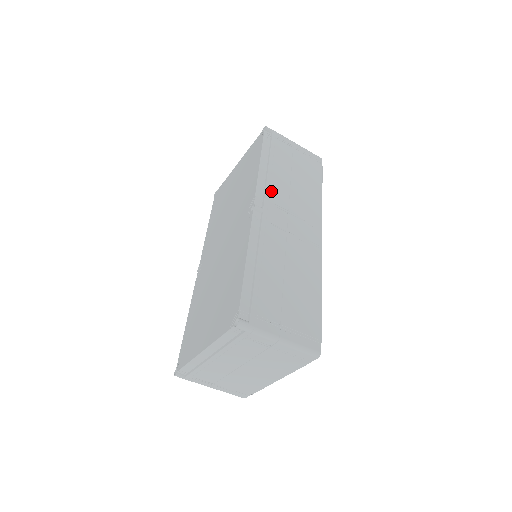
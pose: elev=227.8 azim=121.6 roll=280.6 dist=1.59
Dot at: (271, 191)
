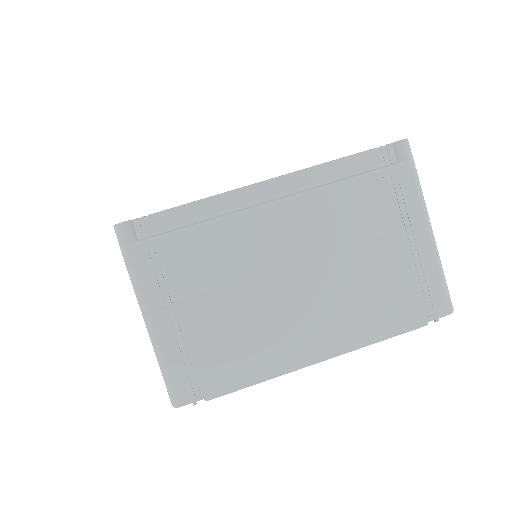
Dot at: occluded
